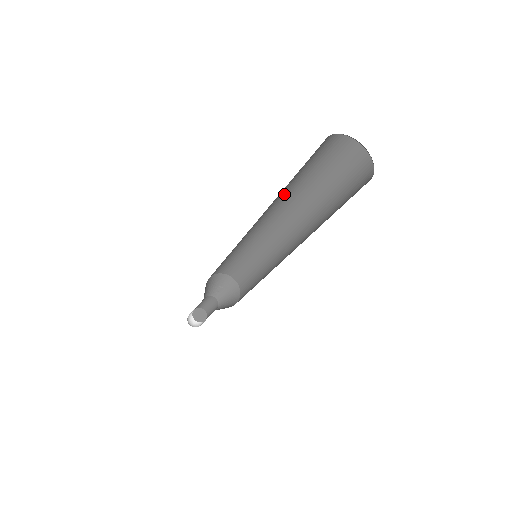
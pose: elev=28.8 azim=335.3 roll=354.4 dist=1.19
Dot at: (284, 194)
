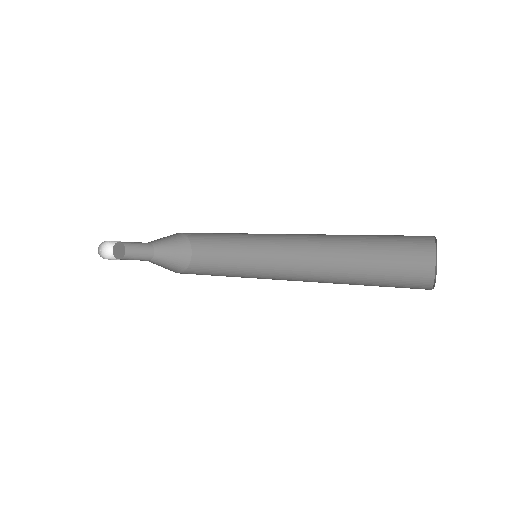
Dot at: occluded
